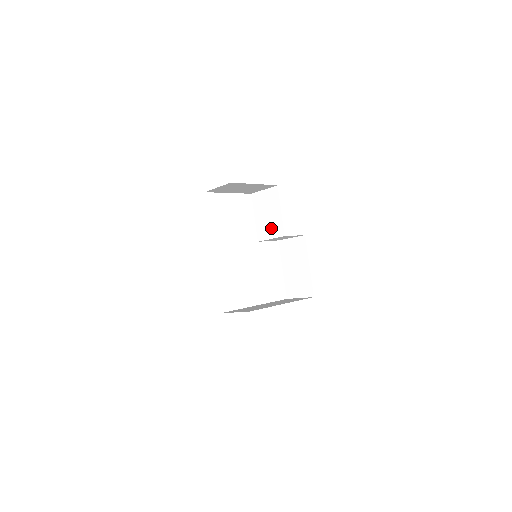
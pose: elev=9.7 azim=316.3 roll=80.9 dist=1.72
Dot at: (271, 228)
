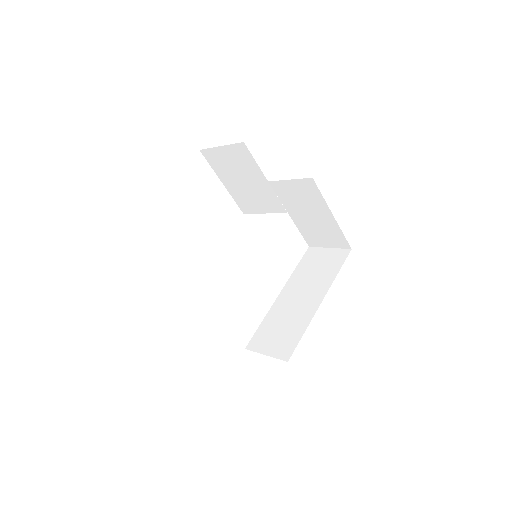
Dot at: (259, 201)
